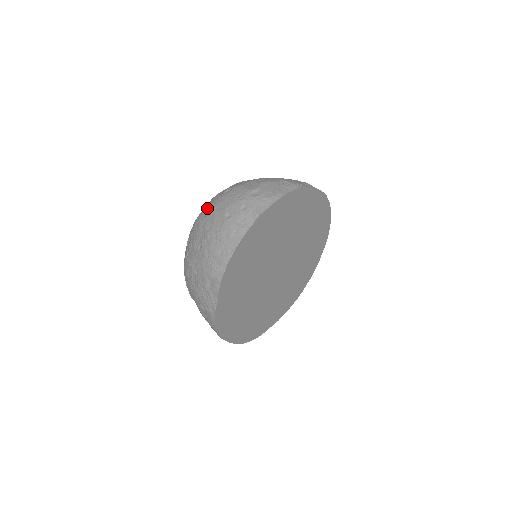
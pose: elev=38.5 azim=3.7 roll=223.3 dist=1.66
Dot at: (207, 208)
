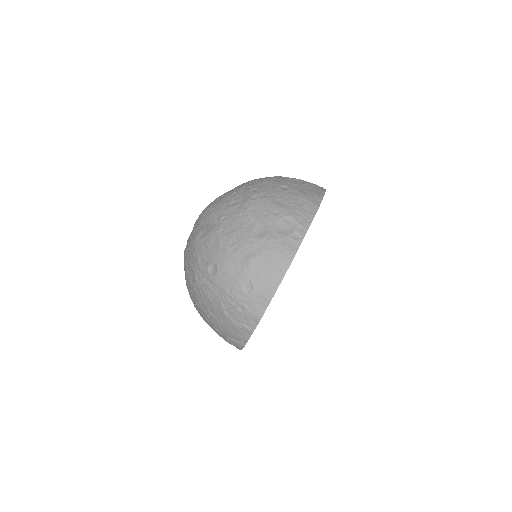
Dot at: (197, 284)
